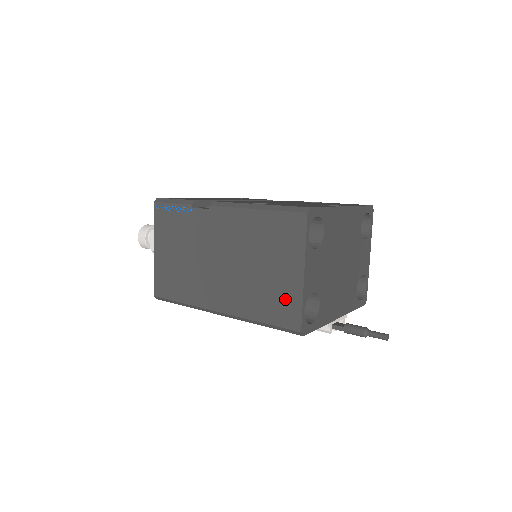
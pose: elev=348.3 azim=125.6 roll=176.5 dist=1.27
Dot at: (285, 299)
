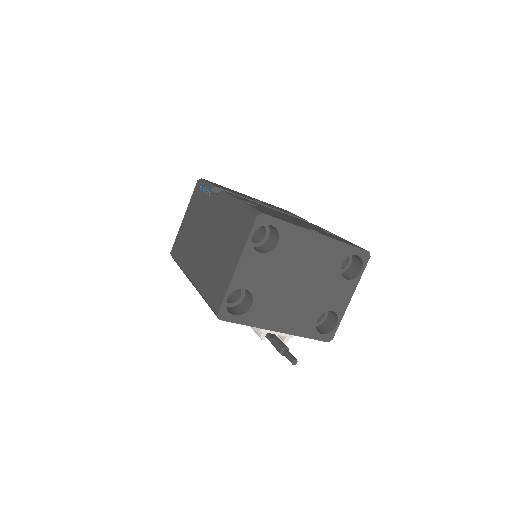
Dot at: (221, 283)
